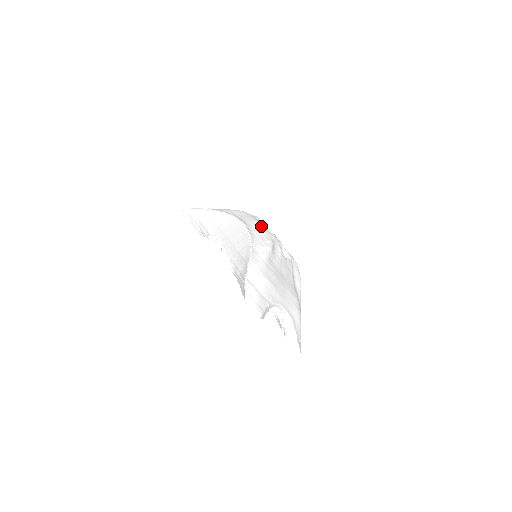
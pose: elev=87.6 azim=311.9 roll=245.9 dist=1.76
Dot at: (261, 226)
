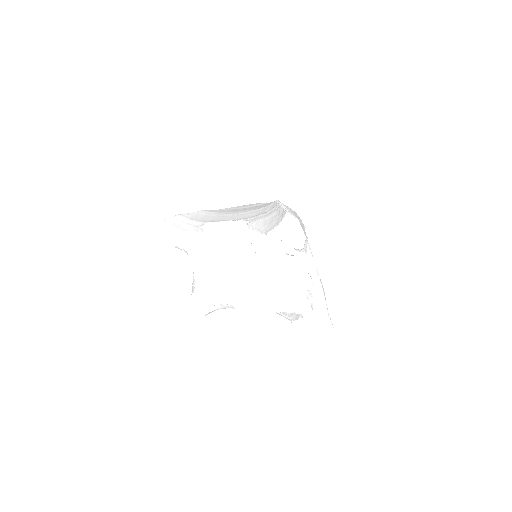
Dot at: occluded
